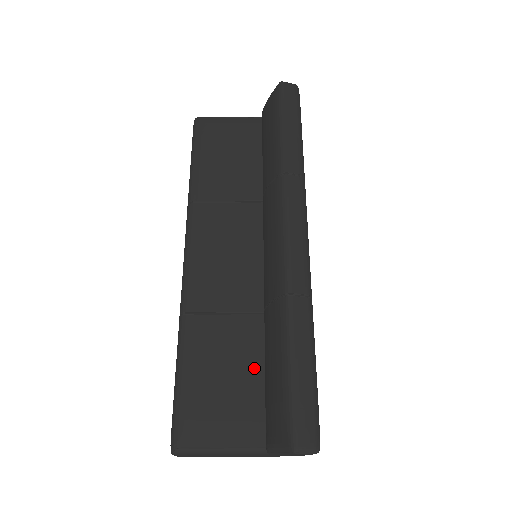
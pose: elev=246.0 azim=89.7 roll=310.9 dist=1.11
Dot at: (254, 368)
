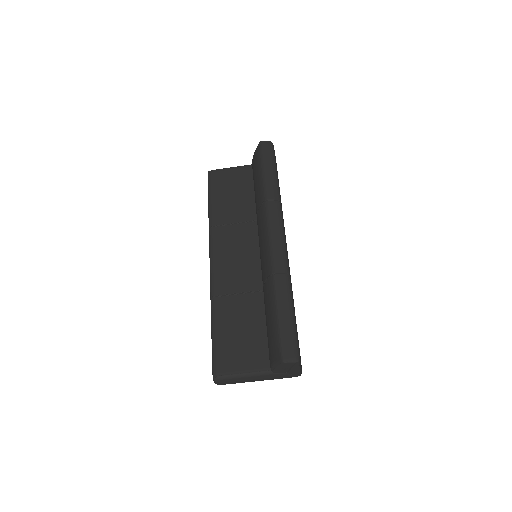
Dot at: (260, 324)
